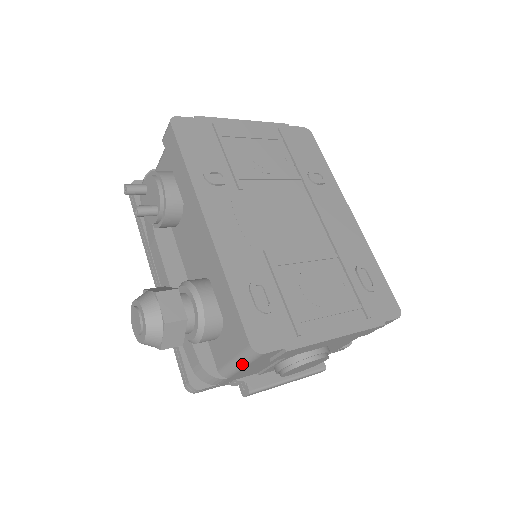
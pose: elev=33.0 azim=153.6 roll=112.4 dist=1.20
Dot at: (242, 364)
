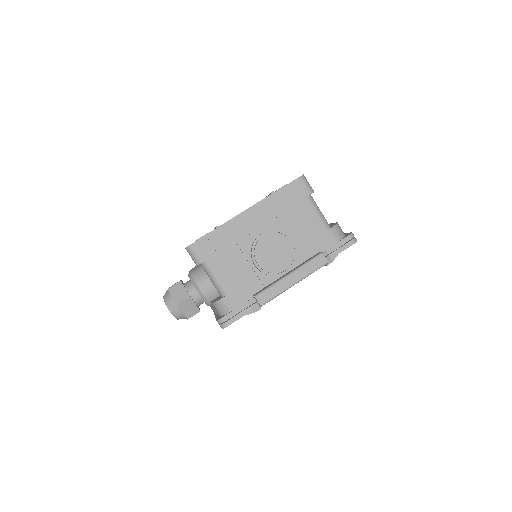
Dot at: (208, 270)
